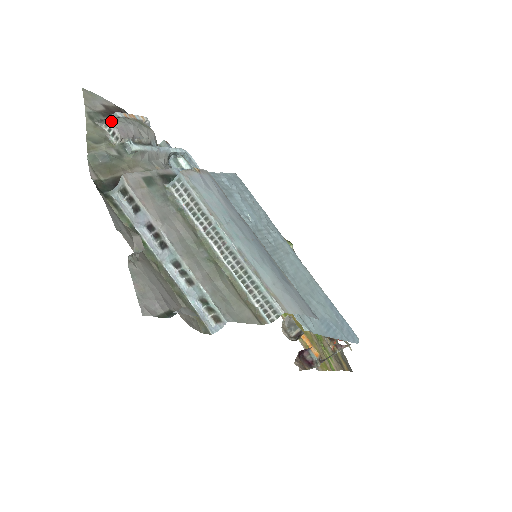
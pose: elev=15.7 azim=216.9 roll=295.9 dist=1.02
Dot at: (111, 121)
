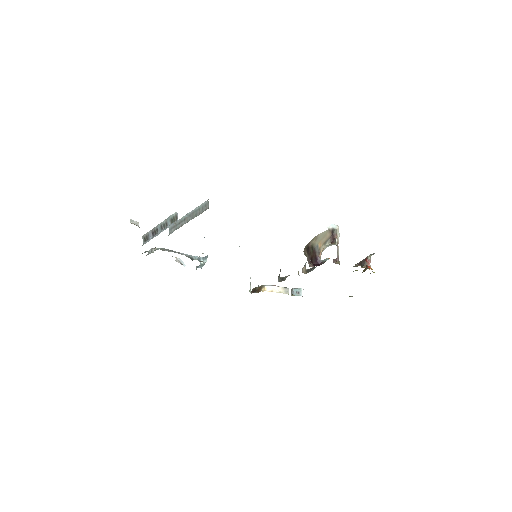
Dot at: (150, 250)
